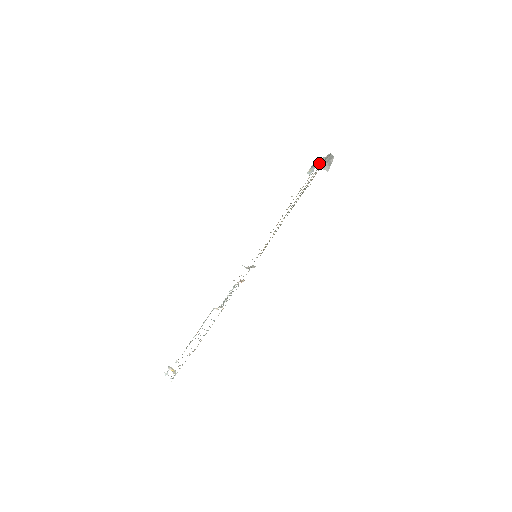
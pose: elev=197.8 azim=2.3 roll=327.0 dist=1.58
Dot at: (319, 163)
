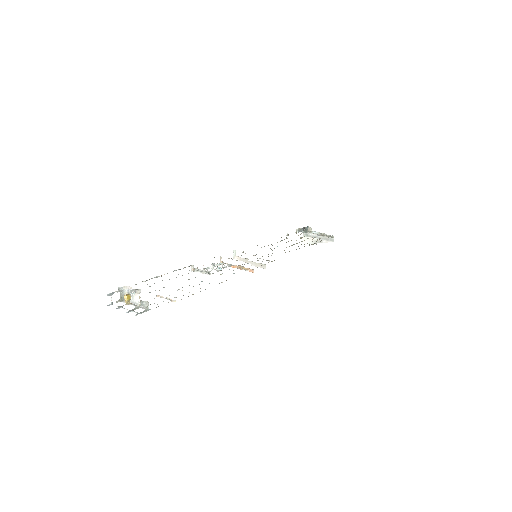
Dot at: (307, 231)
